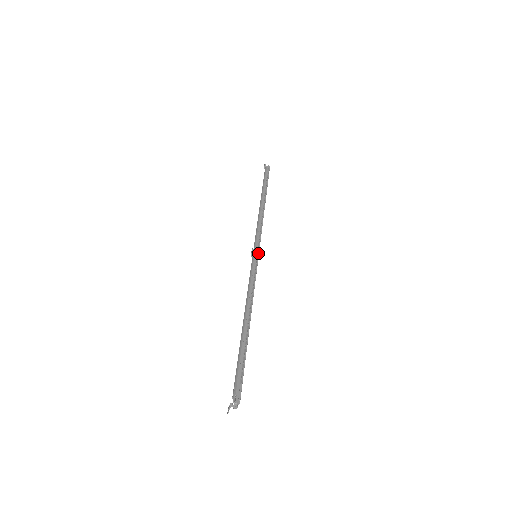
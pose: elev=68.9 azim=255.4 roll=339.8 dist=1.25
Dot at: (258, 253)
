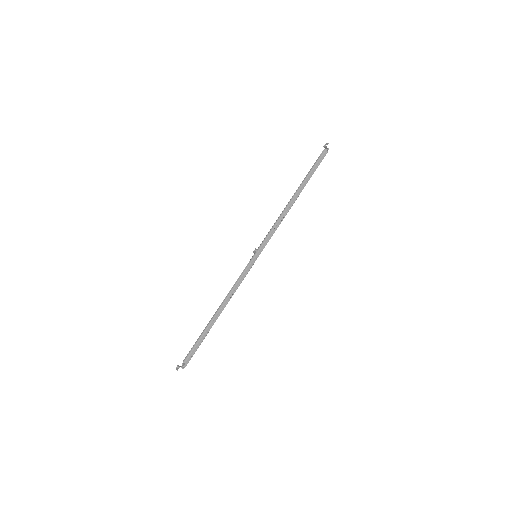
Dot at: (258, 256)
